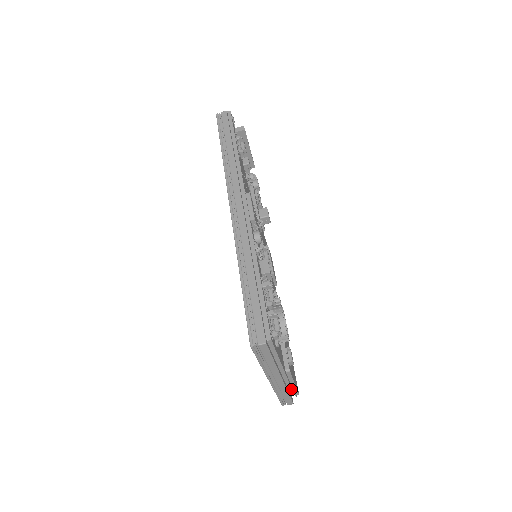
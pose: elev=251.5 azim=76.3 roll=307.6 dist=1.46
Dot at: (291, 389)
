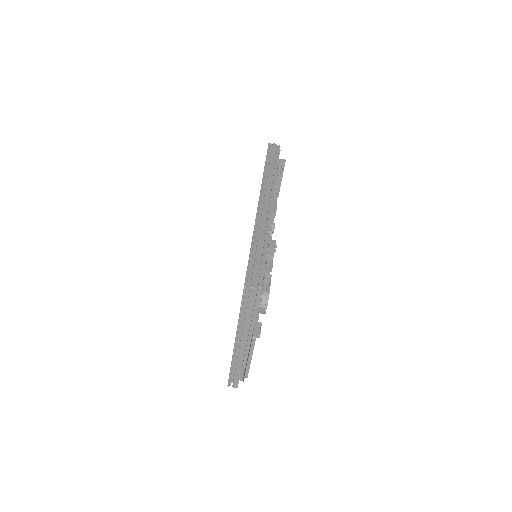
Dot at: (245, 365)
